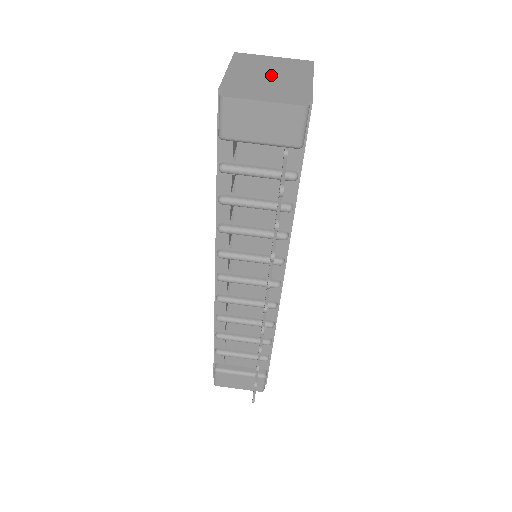
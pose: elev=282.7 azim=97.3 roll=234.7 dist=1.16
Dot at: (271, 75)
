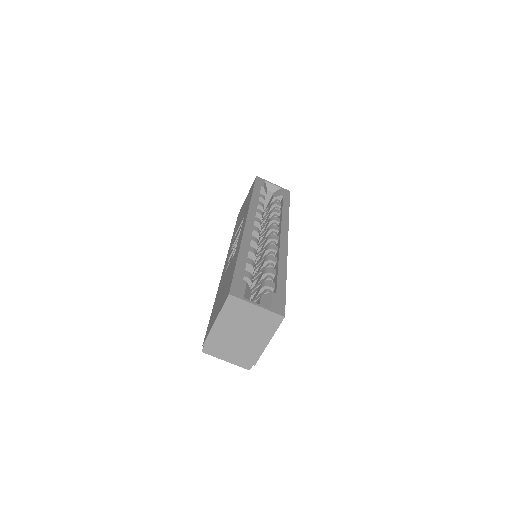
Dot at: (242, 333)
